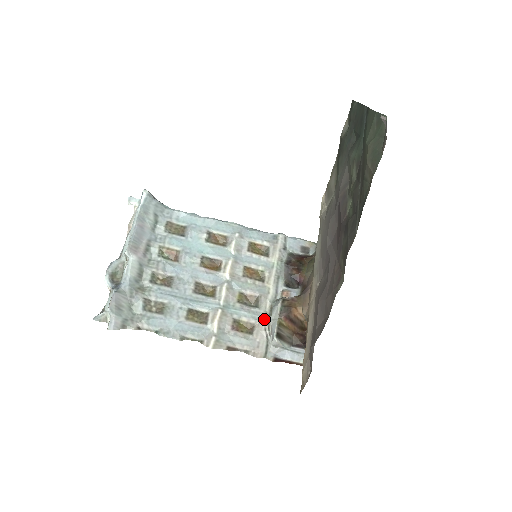
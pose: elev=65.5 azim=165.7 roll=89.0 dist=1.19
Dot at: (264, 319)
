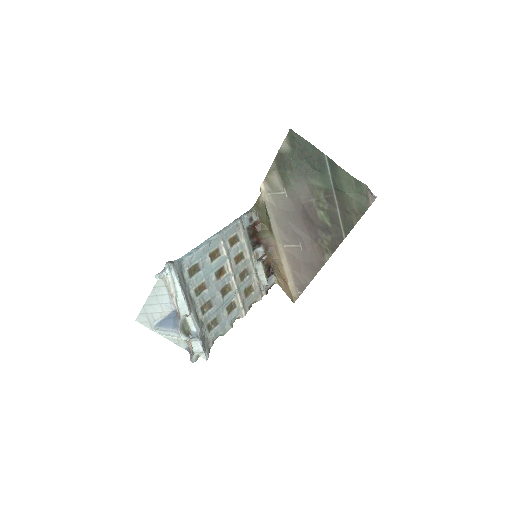
Dot at: (255, 278)
